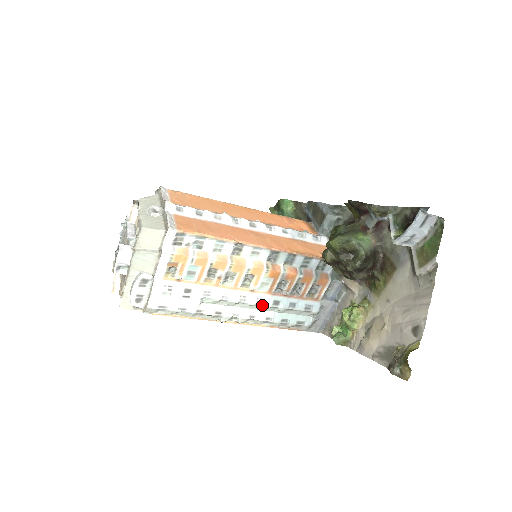
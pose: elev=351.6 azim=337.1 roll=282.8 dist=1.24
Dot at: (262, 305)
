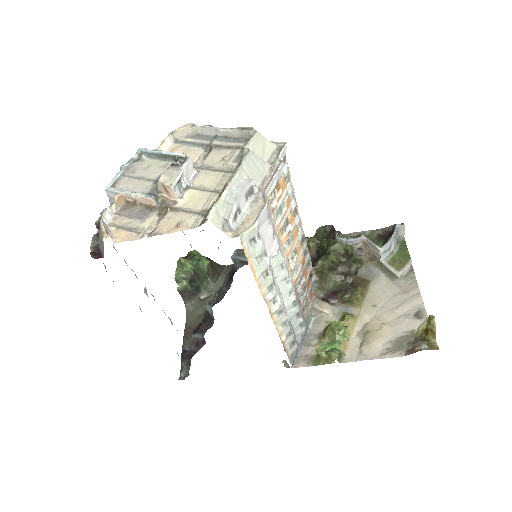
Dot at: (292, 294)
